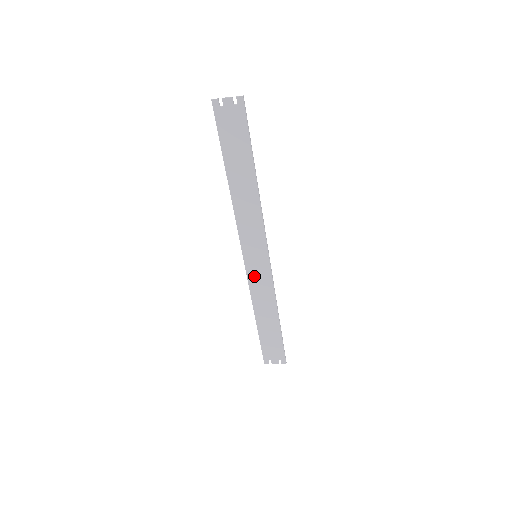
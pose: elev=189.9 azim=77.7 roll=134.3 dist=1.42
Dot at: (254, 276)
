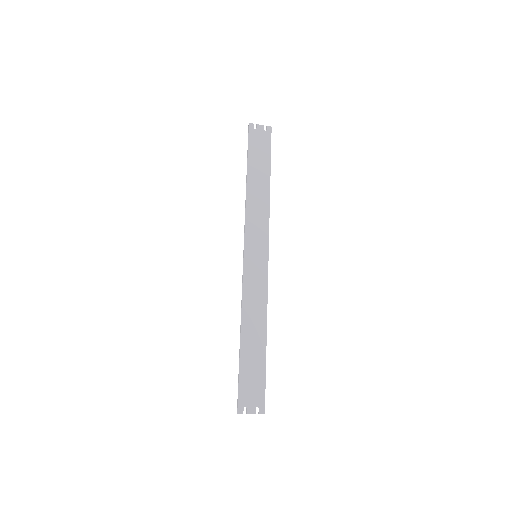
Dot at: (250, 278)
